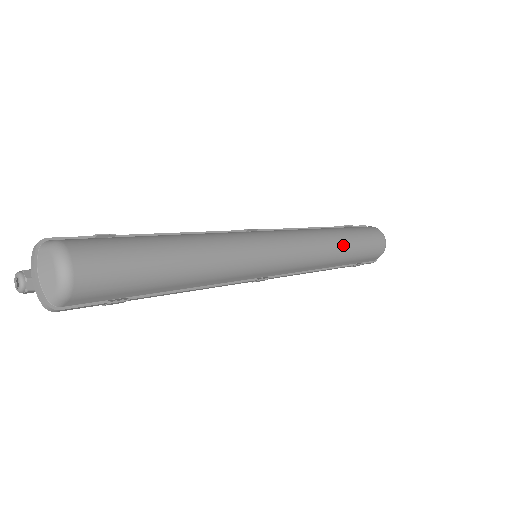
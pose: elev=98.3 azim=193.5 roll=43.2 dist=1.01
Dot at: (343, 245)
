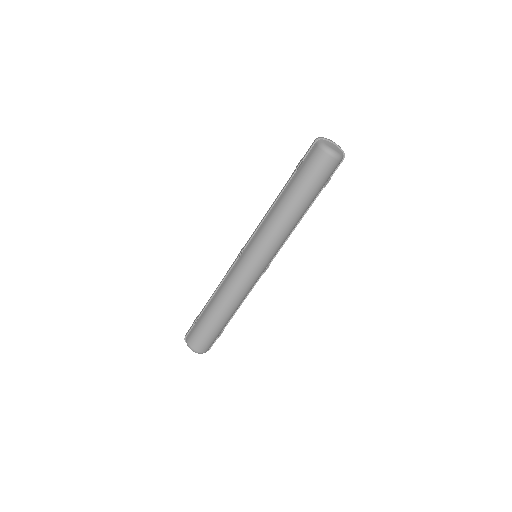
Dot at: (295, 210)
